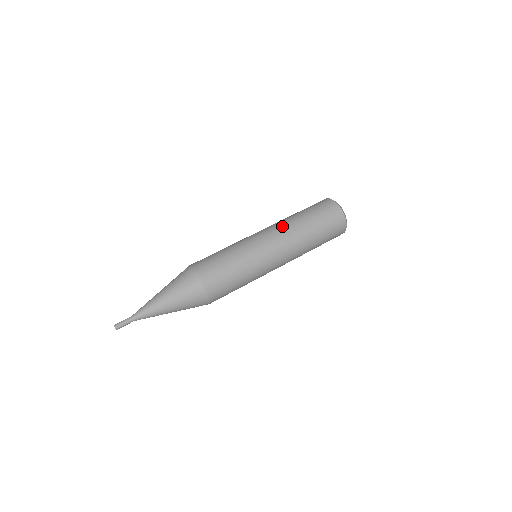
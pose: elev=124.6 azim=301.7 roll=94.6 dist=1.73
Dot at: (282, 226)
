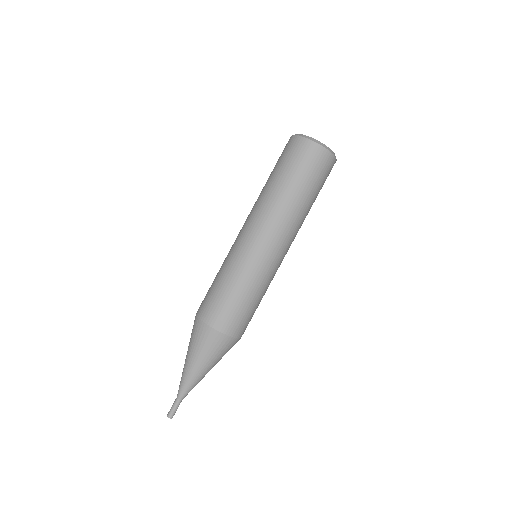
Dot at: (254, 207)
